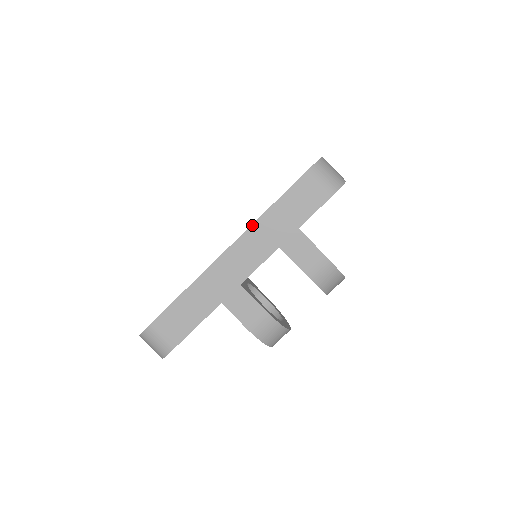
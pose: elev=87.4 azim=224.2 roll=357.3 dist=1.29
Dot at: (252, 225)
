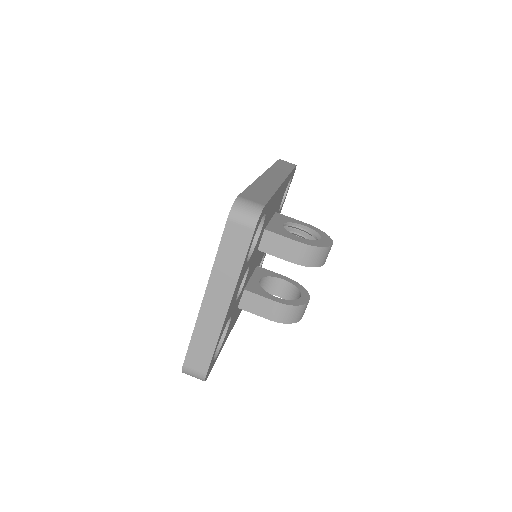
Dot at: (210, 275)
